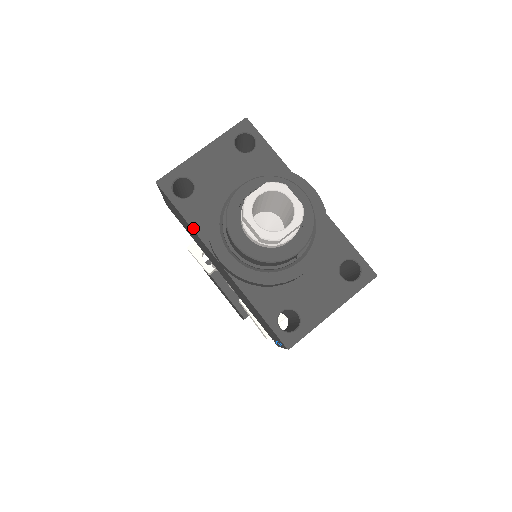
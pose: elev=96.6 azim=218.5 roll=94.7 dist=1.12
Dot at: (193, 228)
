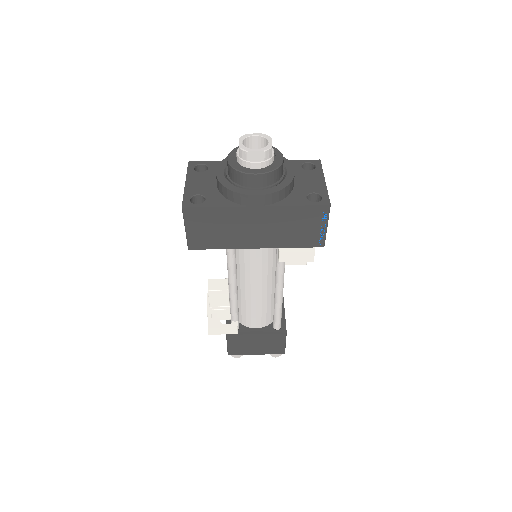
Dot at: (224, 206)
